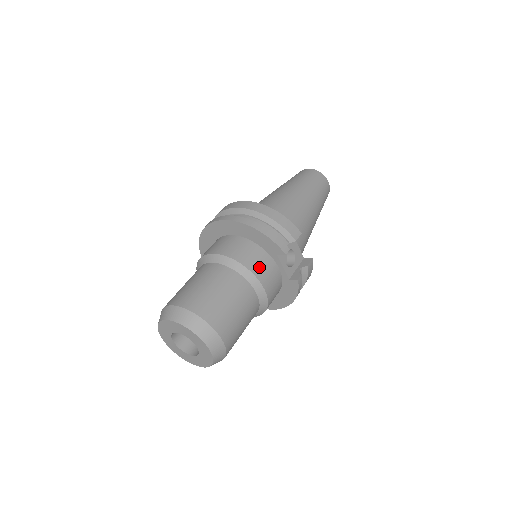
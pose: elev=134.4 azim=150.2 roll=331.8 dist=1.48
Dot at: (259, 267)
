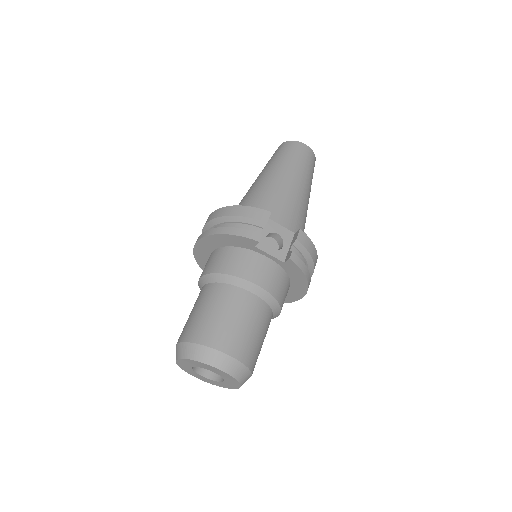
Dot at: (242, 267)
